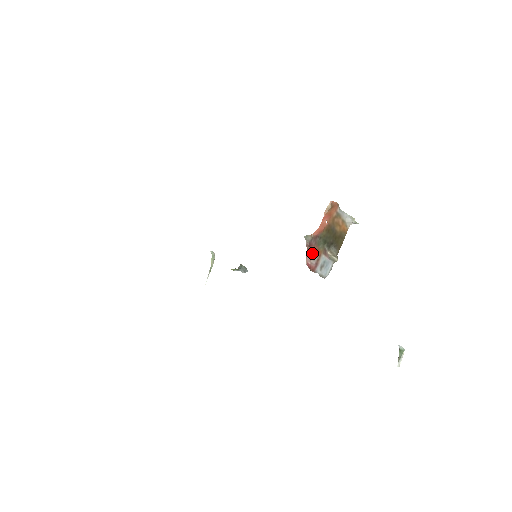
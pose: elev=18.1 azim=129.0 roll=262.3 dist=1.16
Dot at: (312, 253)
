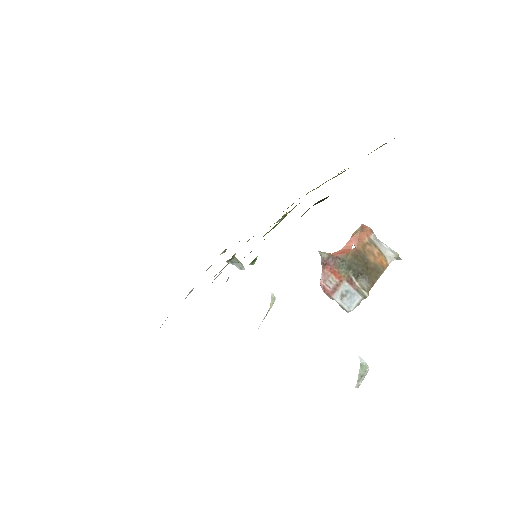
Dot at: (328, 274)
